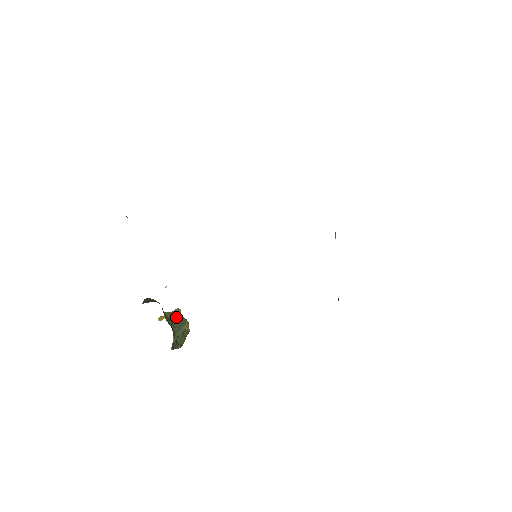
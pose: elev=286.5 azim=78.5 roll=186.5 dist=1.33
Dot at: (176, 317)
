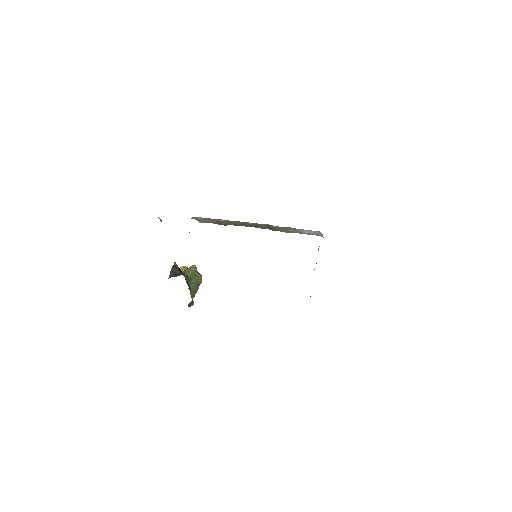
Dot at: (193, 274)
